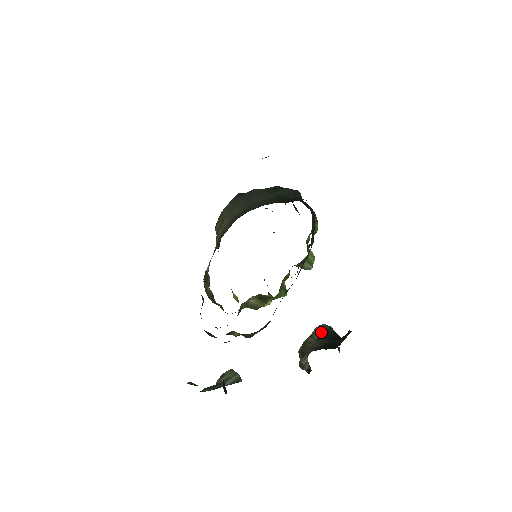
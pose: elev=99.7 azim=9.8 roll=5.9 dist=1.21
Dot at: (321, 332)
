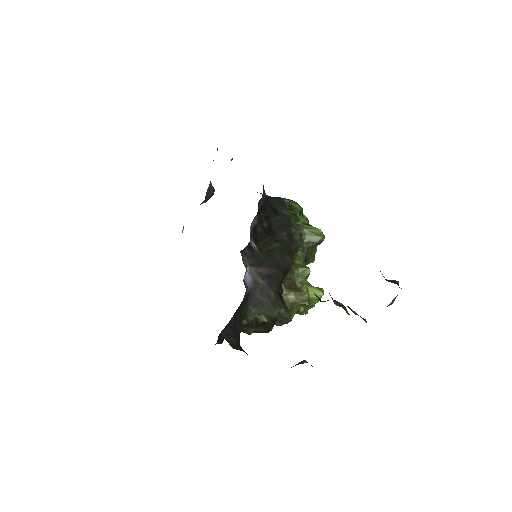
Dot at: occluded
